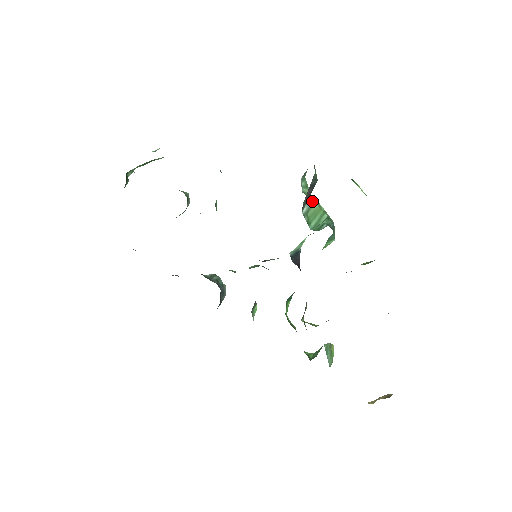
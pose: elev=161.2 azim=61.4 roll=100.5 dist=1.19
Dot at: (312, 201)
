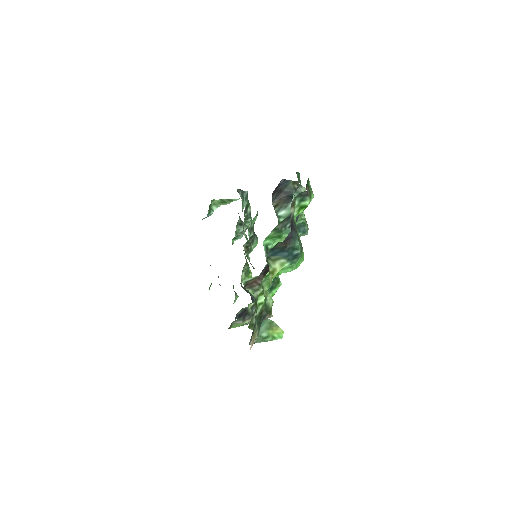
Dot at: occluded
